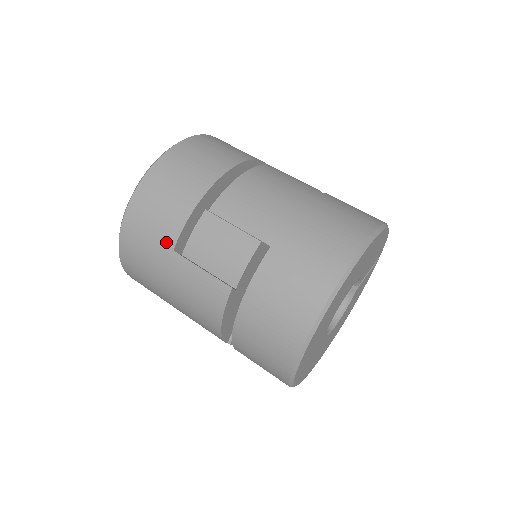
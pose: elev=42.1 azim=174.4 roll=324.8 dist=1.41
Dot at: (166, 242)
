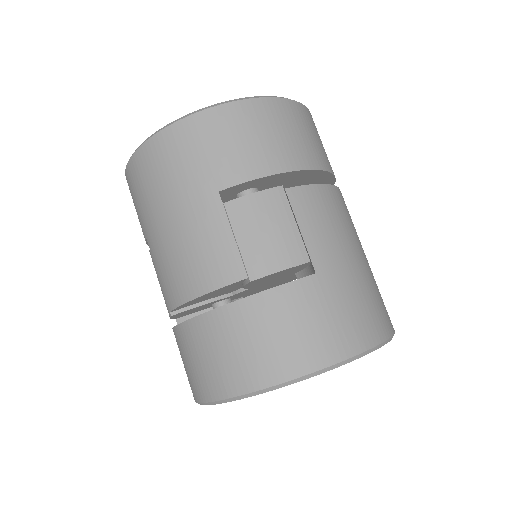
Dot at: (219, 177)
